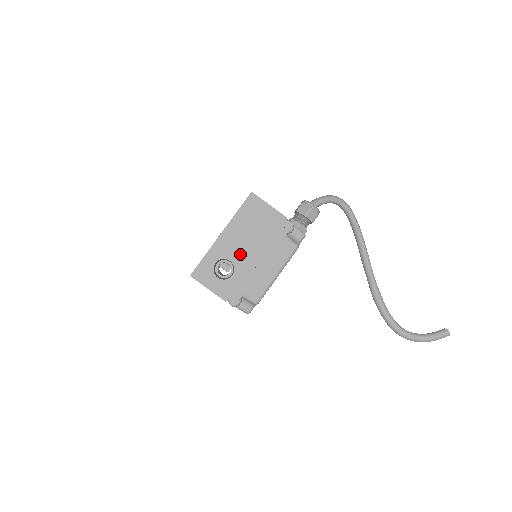
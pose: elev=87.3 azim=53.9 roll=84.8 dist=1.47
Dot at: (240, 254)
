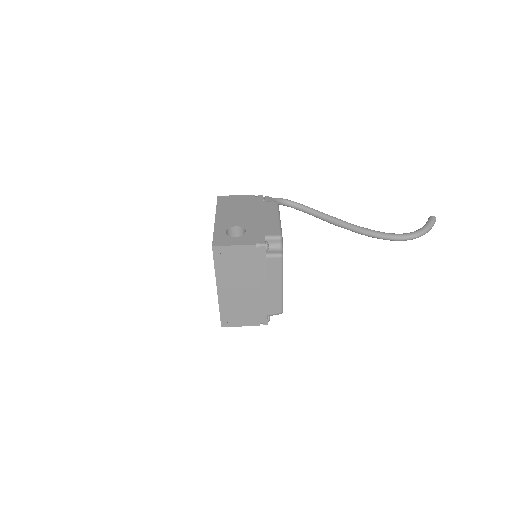
Dot at: (240, 221)
